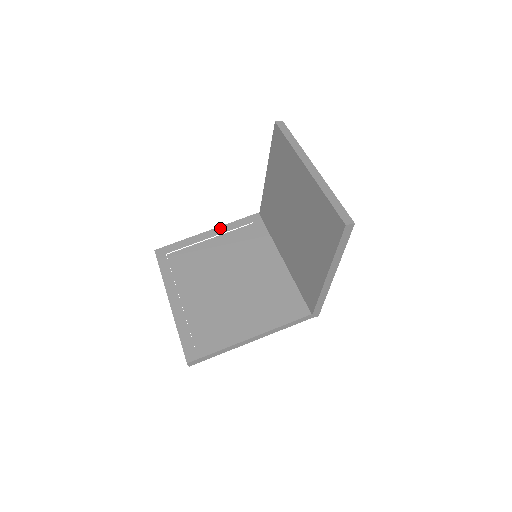
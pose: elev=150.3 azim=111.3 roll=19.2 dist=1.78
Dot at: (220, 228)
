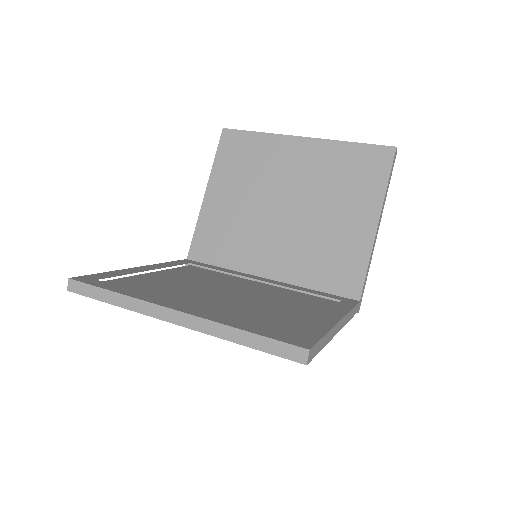
Dot at: (154, 265)
